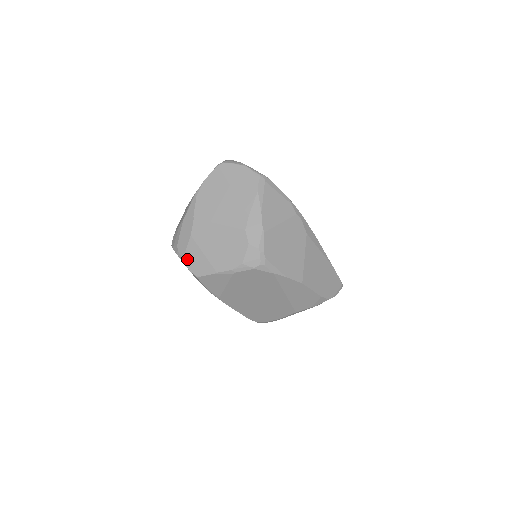
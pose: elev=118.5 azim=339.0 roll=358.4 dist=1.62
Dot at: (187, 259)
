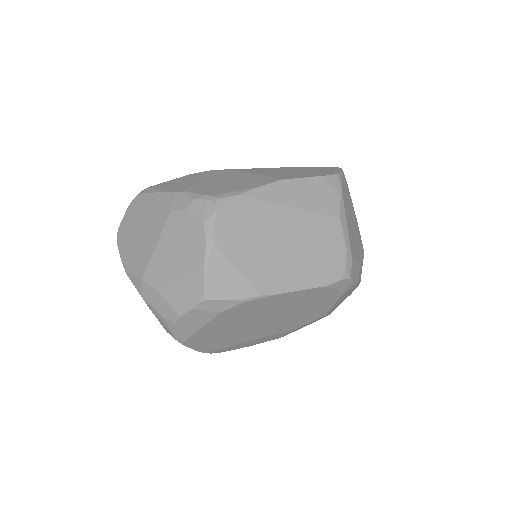
Dot at: (180, 307)
